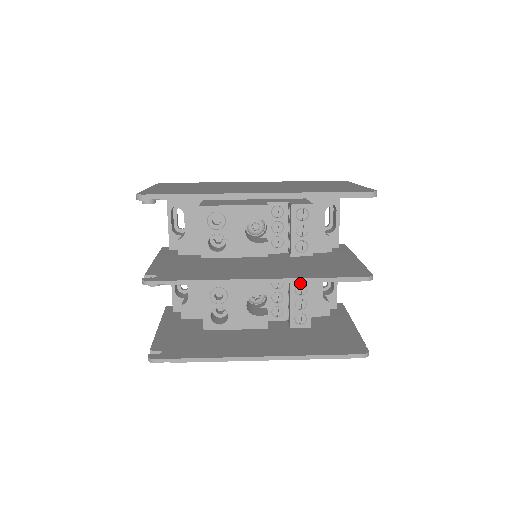
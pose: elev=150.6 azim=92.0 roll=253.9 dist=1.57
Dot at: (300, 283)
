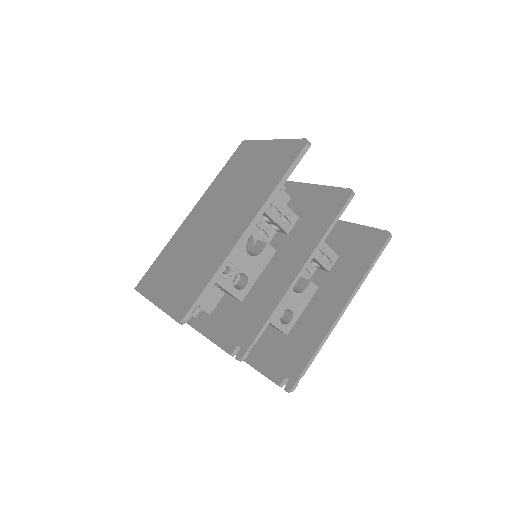
Dot at: occluded
